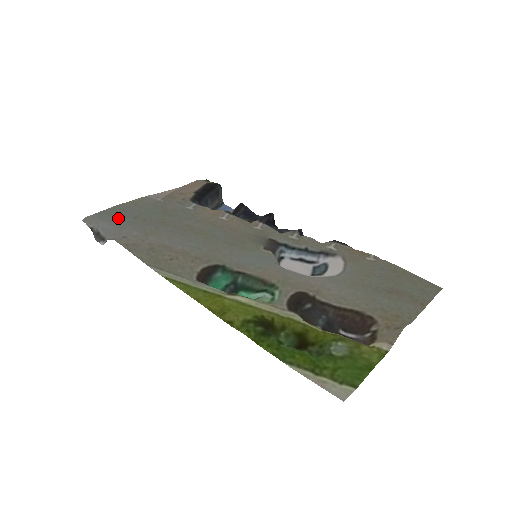
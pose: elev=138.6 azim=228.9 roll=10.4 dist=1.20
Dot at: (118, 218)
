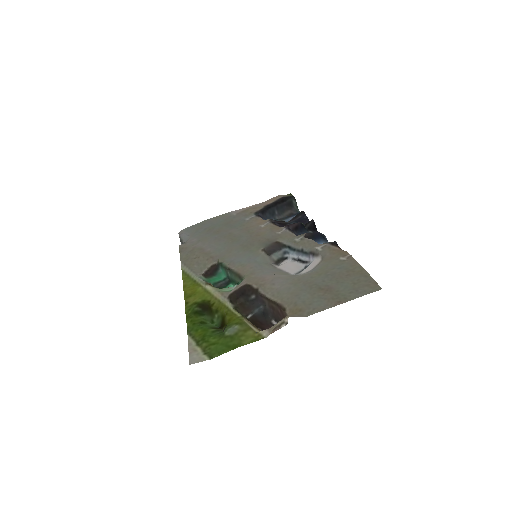
Dot at: (196, 230)
